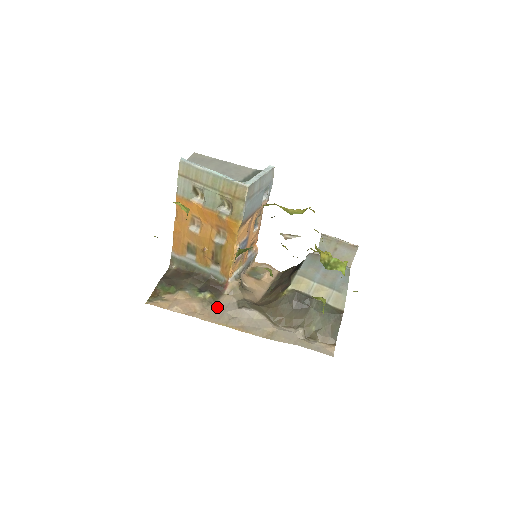
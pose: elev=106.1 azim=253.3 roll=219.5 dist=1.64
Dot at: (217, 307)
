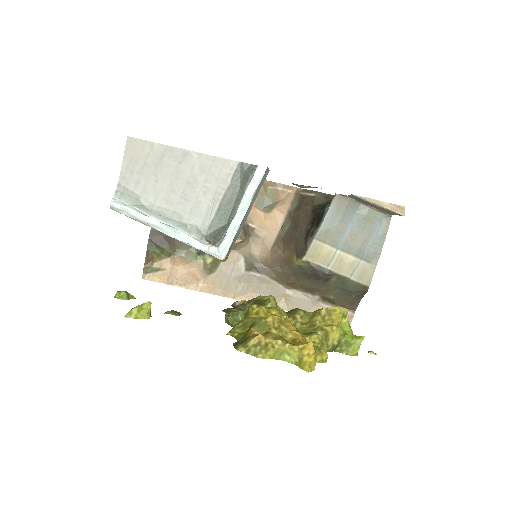
Dot at: (221, 272)
